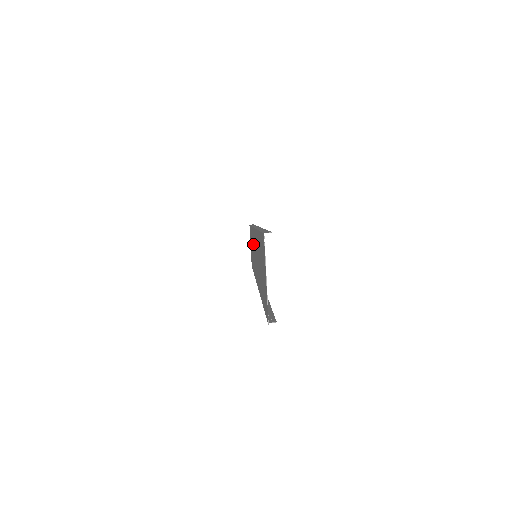
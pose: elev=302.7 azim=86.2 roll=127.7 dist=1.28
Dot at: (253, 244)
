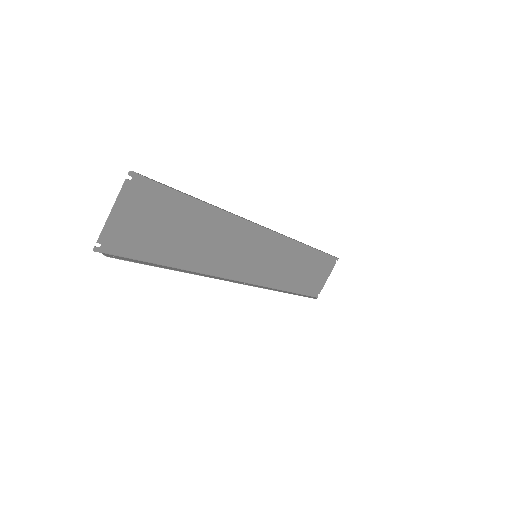
Dot at: (280, 254)
